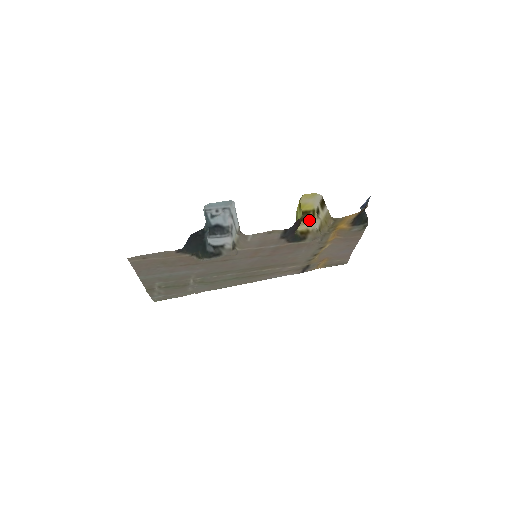
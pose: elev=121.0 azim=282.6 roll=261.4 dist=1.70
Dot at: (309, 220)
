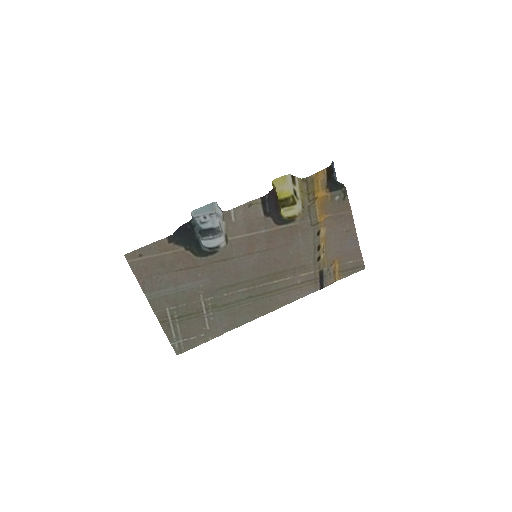
Dot at: (291, 205)
